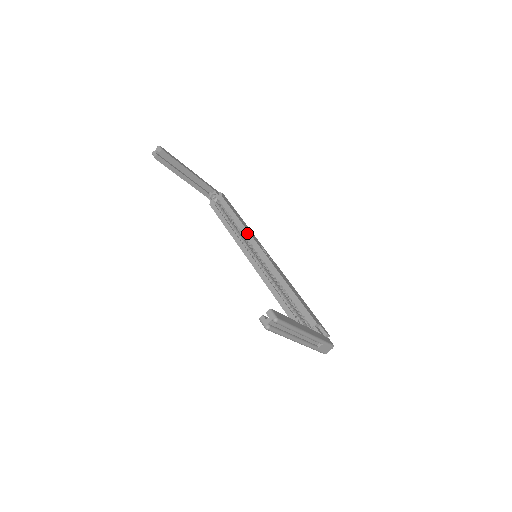
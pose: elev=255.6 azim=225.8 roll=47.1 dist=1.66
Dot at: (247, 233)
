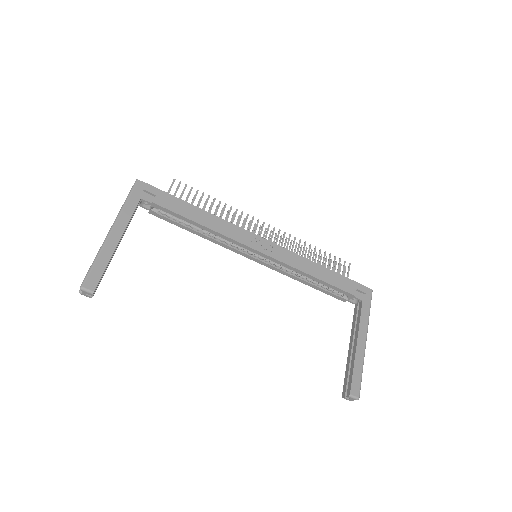
Dot at: (229, 239)
